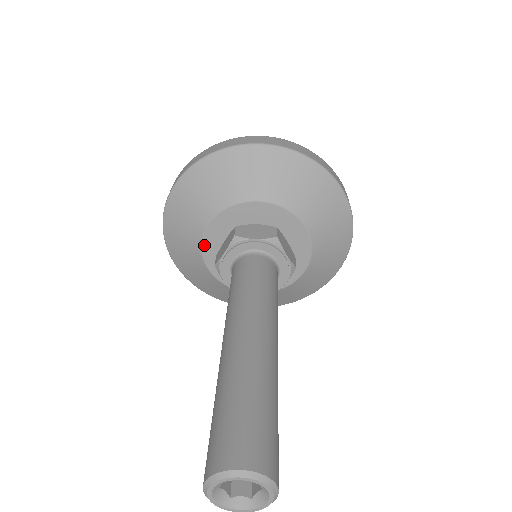
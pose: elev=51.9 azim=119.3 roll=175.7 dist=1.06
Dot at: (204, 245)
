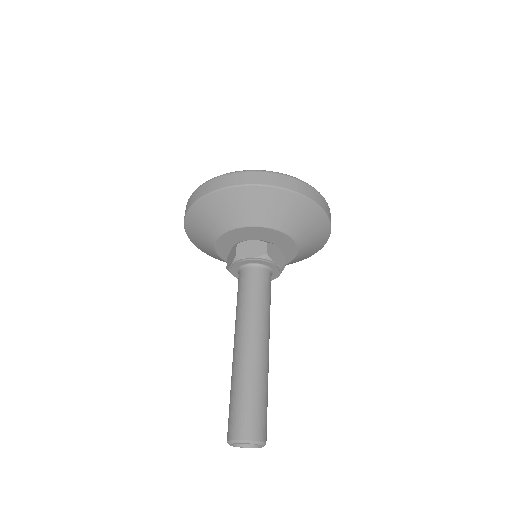
Dot at: (233, 231)
